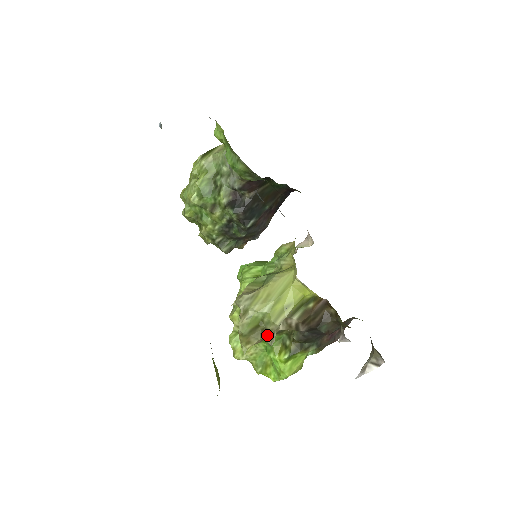
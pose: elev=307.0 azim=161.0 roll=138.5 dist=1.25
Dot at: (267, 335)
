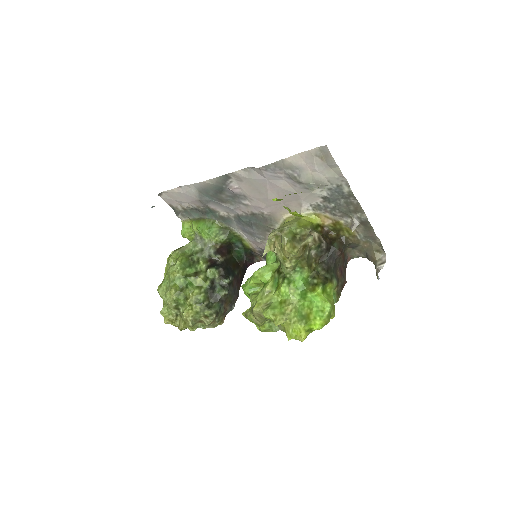
Dot at: (305, 238)
